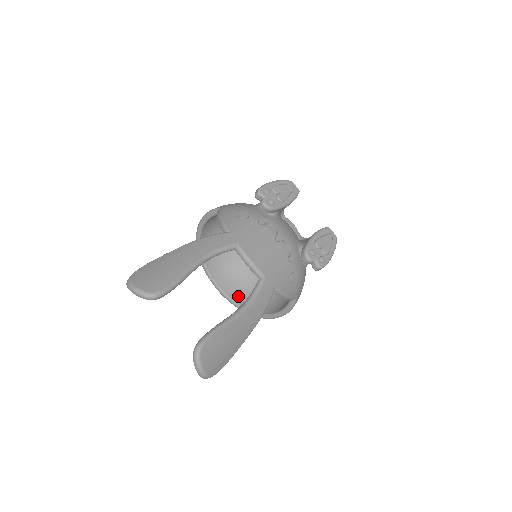
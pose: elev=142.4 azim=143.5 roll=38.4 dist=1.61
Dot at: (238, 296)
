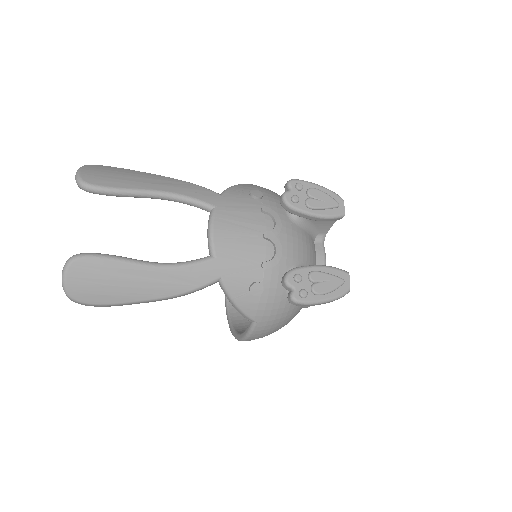
Dot at: occluded
